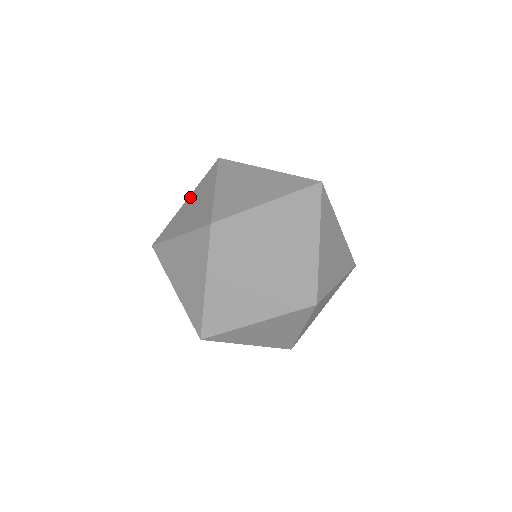
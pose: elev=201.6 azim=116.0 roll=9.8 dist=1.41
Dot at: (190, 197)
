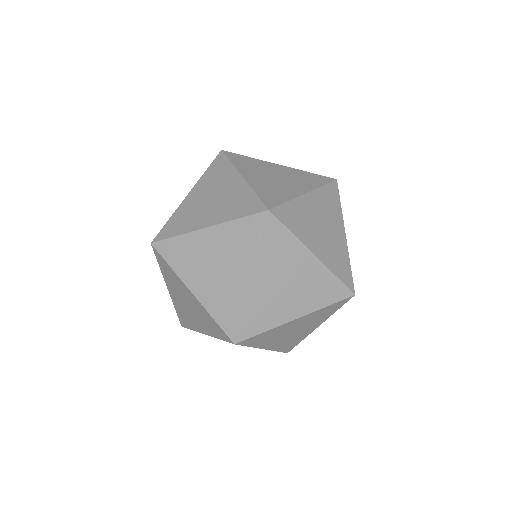
Dot at: (195, 189)
